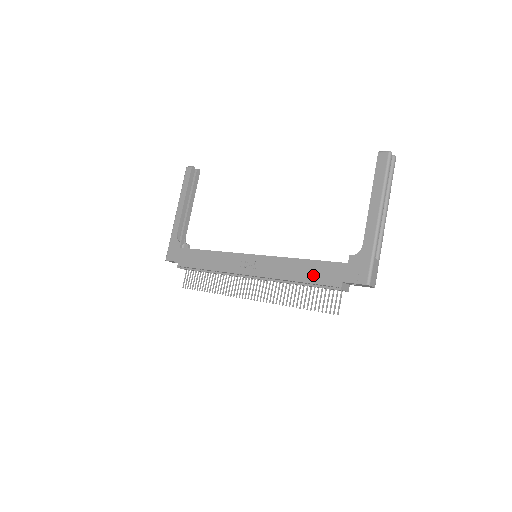
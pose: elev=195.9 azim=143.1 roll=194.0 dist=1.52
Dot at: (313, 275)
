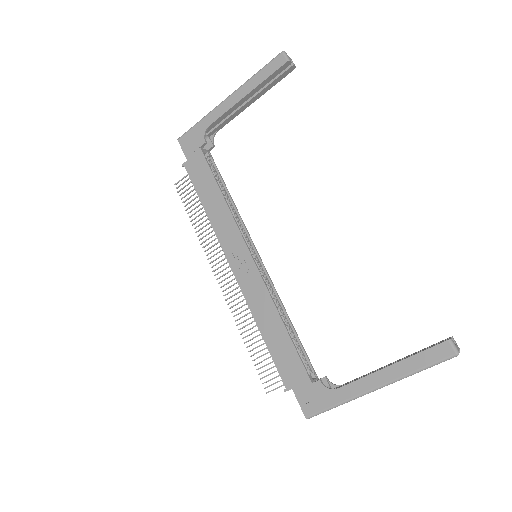
Dot at: (278, 350)
